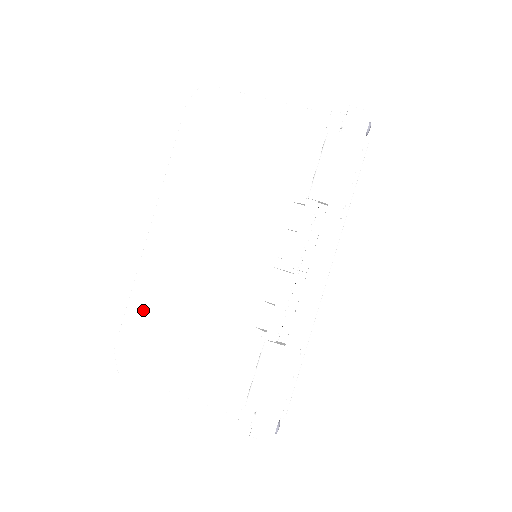
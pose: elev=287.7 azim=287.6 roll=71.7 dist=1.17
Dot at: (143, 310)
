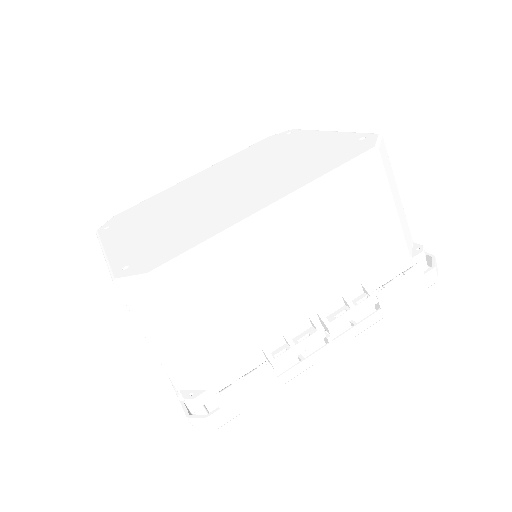
Dot at: (204, 264)
